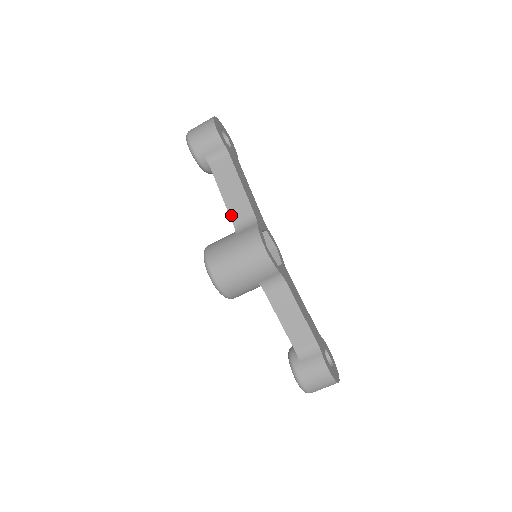
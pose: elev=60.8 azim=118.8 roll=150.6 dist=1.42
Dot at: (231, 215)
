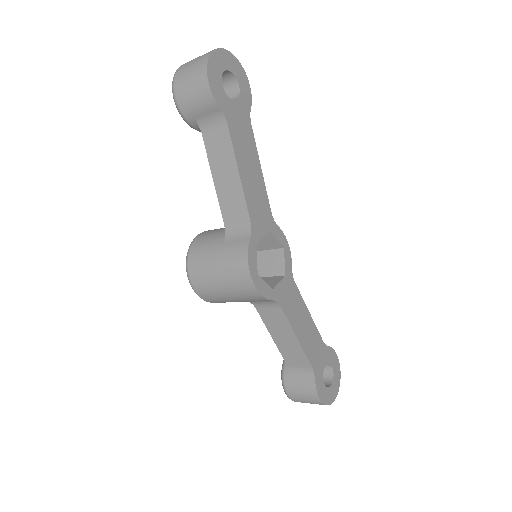
Dot at: (222, 211)
